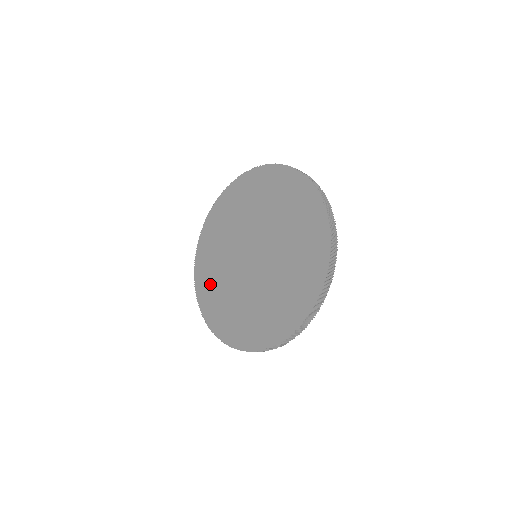
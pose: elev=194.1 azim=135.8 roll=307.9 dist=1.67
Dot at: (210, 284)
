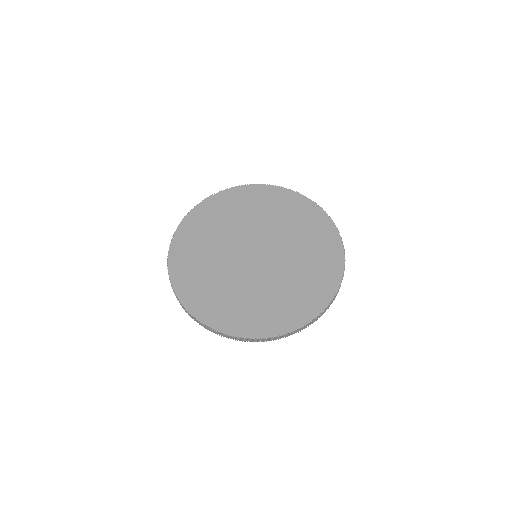
Dot at: (193, 268)
